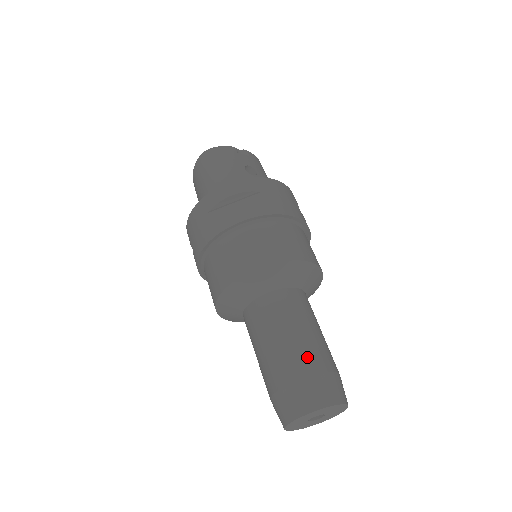
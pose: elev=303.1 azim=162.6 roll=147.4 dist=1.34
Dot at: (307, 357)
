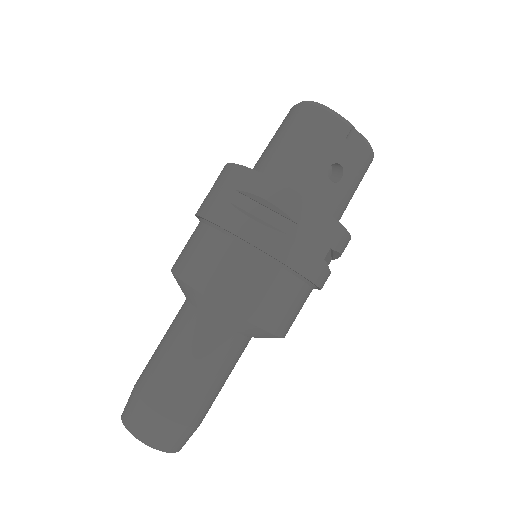
Dot at: (176, 400)
